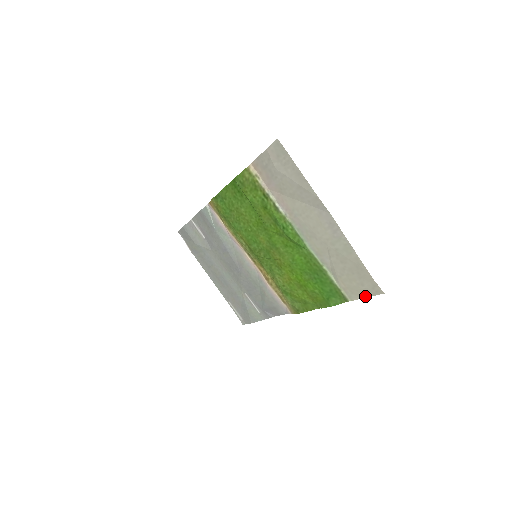
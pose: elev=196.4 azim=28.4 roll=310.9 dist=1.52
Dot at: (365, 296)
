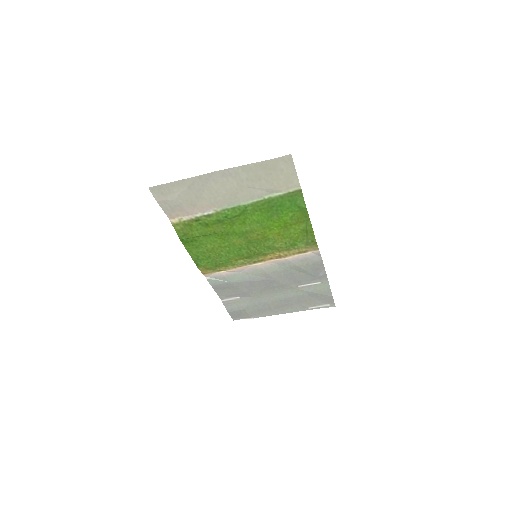
Dot at: (295, 172)
